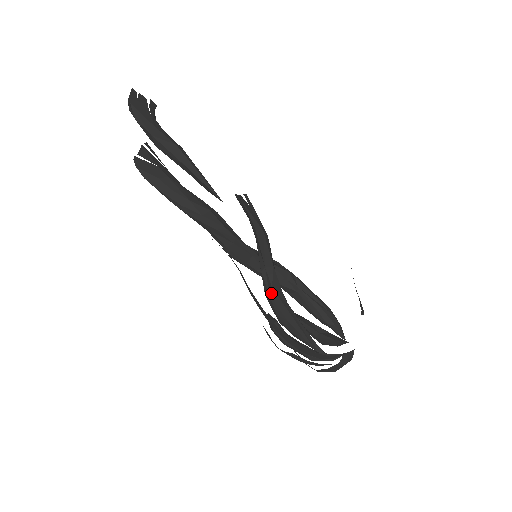
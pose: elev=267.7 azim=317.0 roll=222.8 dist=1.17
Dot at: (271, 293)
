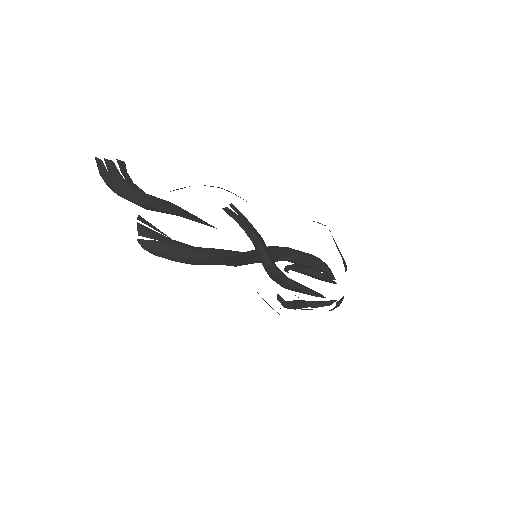
Dot at: (275, 280)
